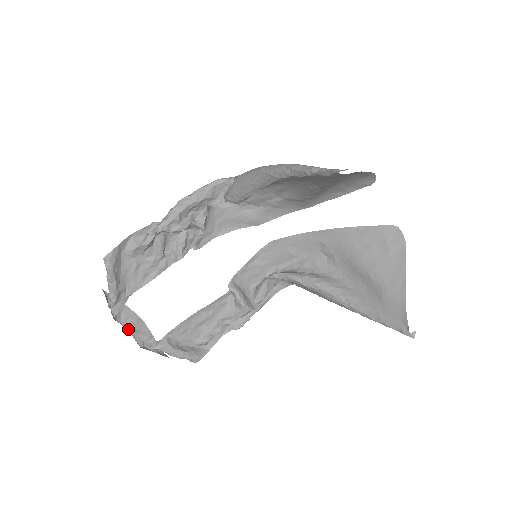
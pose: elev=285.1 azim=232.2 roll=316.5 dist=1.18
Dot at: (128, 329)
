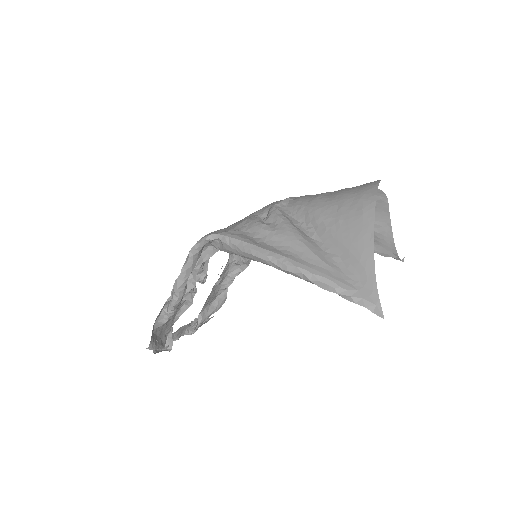
Dot at: (177, 339)
